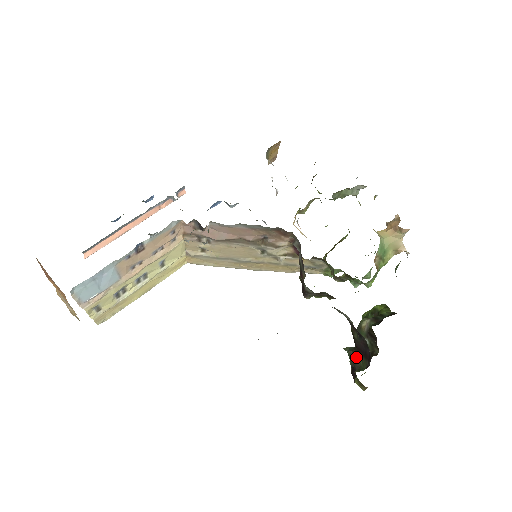
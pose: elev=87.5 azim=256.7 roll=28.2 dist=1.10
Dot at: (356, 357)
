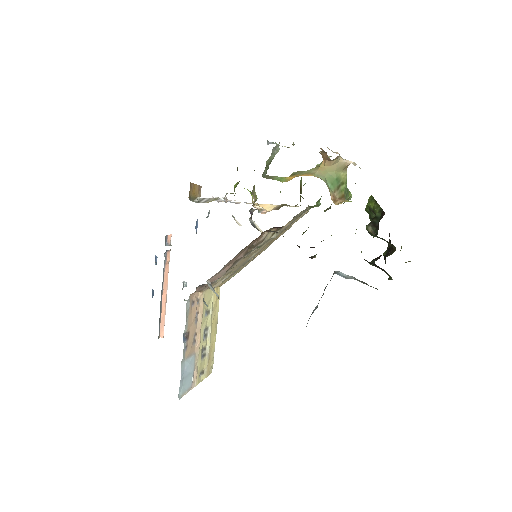
Dot at: occluded
